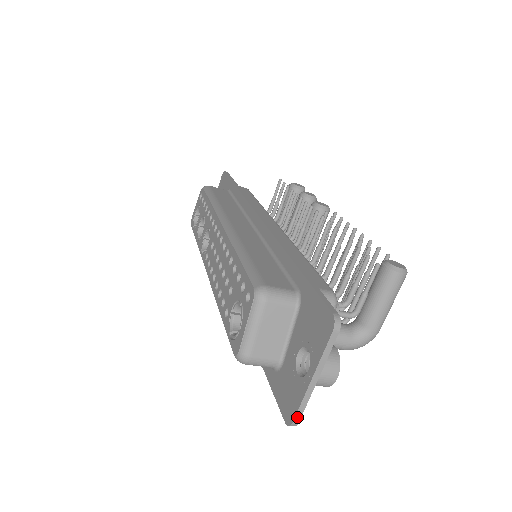
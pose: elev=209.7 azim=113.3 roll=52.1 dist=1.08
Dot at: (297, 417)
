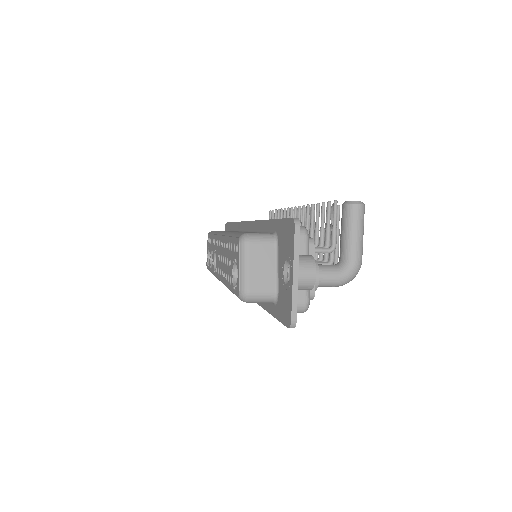
Dot at: (293, 315)
